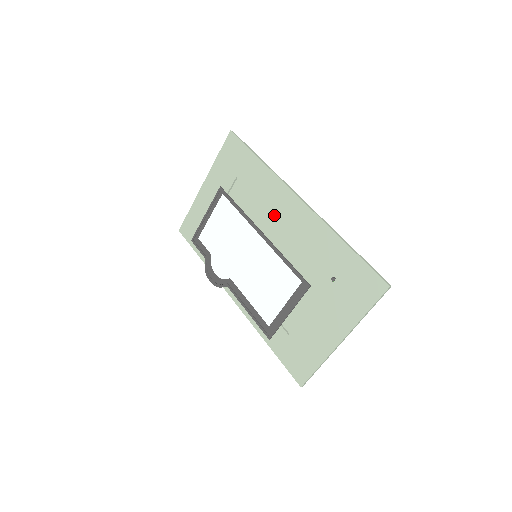
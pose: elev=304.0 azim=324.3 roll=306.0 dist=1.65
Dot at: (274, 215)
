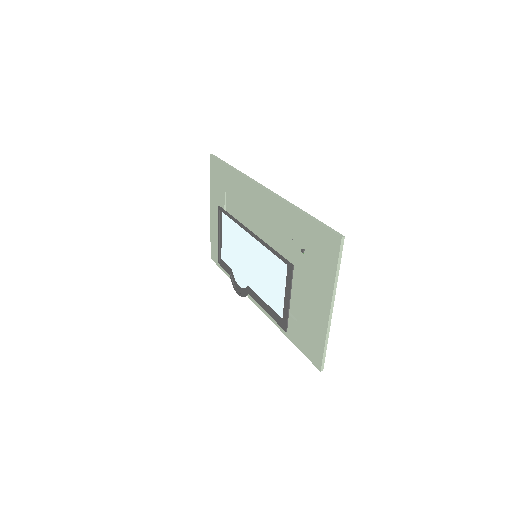
Dot at: (253, 212)
